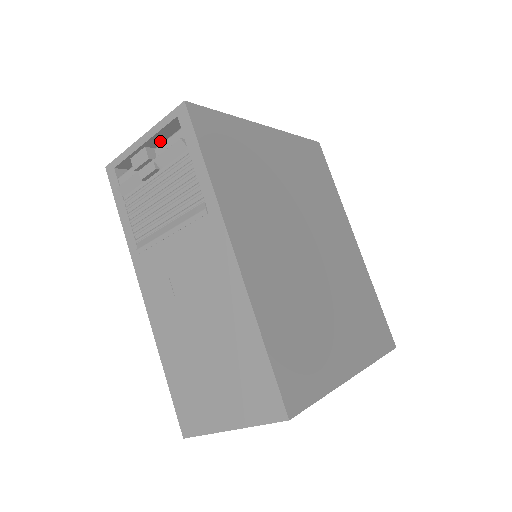
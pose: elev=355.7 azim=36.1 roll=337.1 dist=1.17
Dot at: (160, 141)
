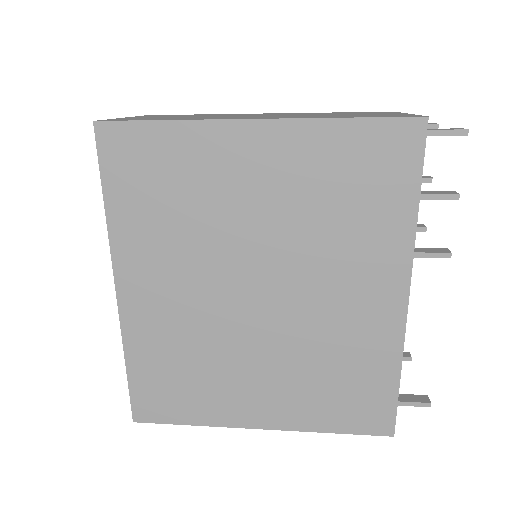
Dot at: occluded
